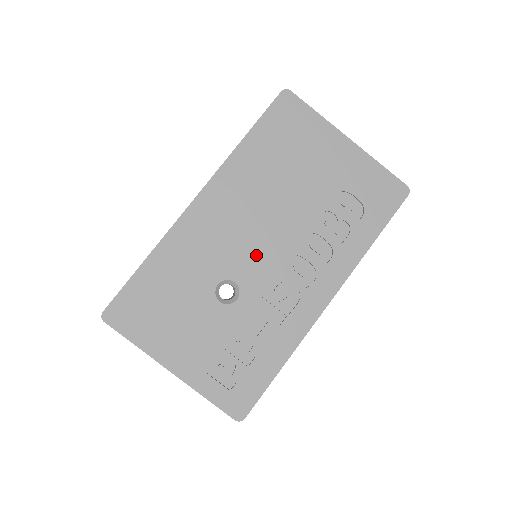
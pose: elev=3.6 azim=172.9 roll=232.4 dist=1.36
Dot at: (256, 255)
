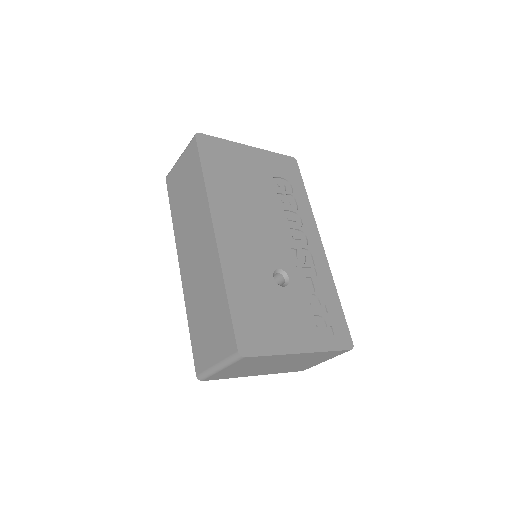
Dot at: (273, 244)
